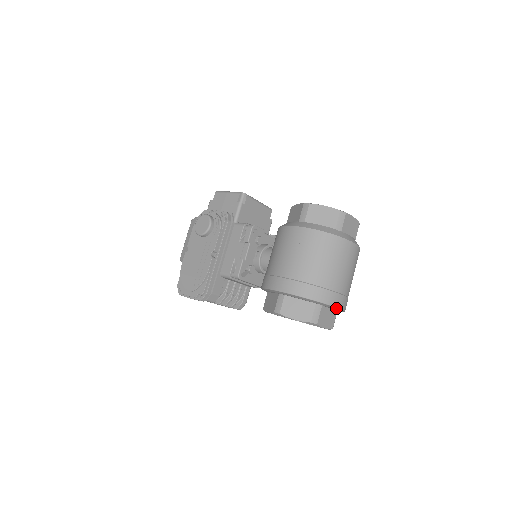
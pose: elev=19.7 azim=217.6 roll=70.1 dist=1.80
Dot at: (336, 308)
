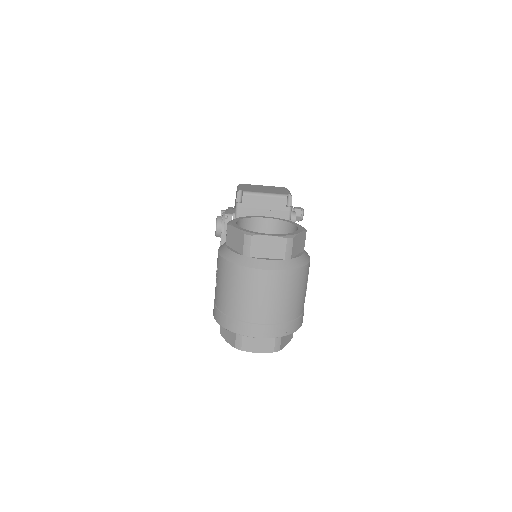
Dot at: (256, 337)
